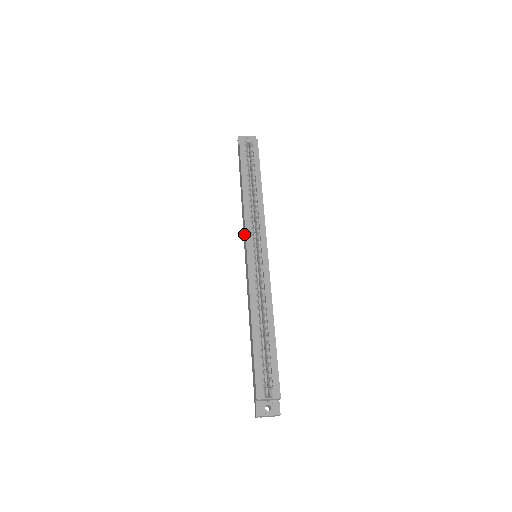
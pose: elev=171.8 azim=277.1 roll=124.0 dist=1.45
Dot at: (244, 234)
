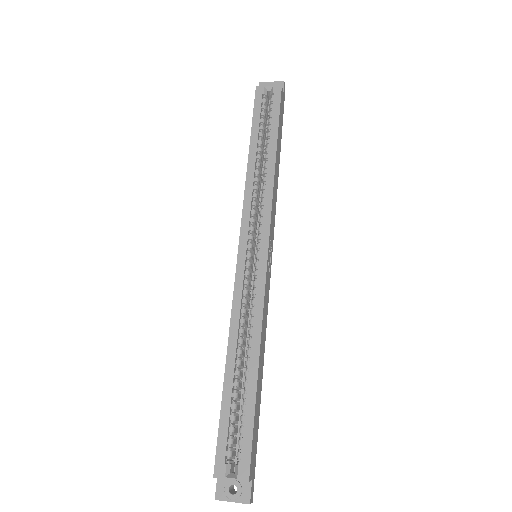
Dot at: occluded
